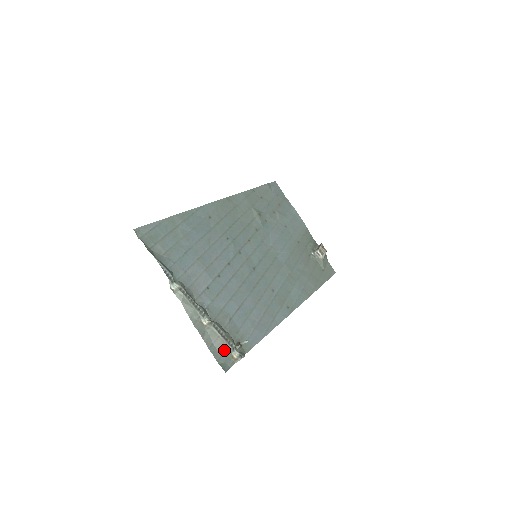
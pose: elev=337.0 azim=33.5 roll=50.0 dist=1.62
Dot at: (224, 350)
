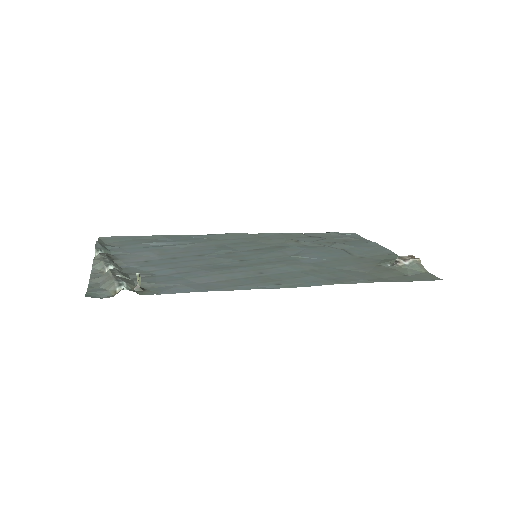
Dot at: (107, 286)
